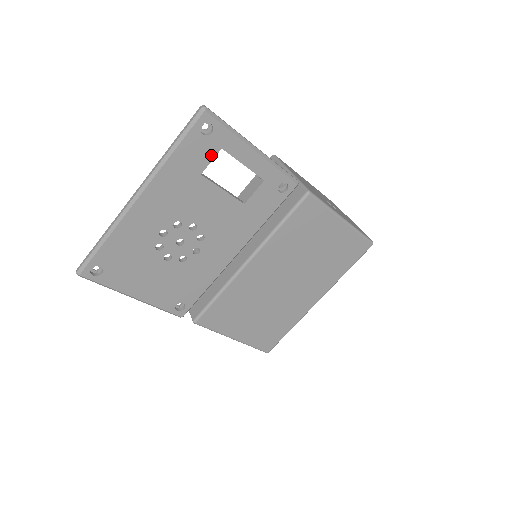
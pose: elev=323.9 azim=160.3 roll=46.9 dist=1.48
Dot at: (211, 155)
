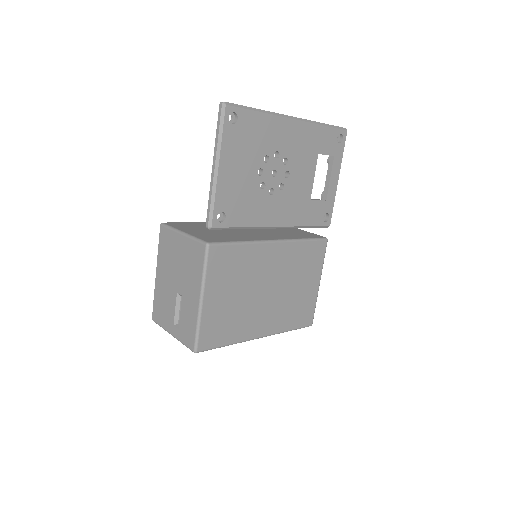
Dot at: (329, 152)
